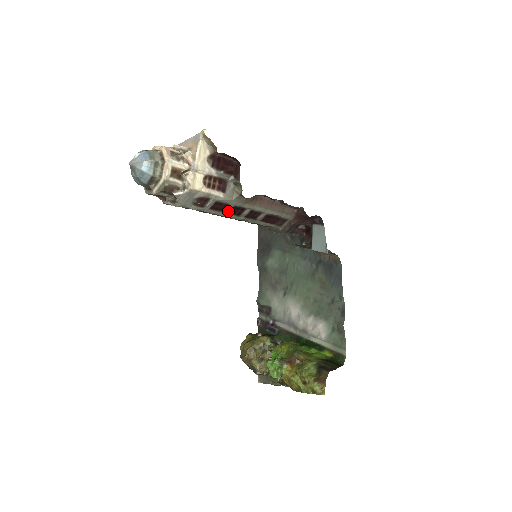
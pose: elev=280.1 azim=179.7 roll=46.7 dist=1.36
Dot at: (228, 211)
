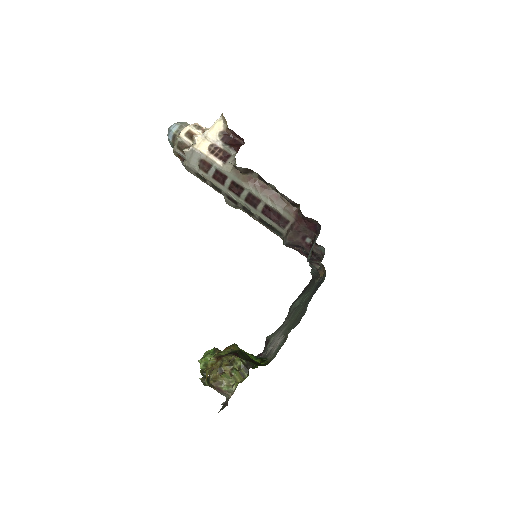
Dot at: (228, 186)
